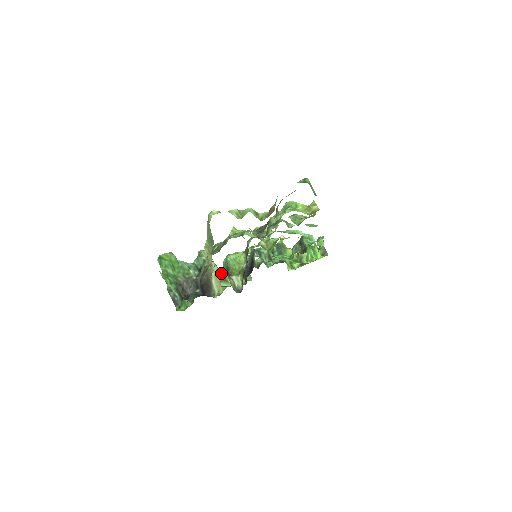
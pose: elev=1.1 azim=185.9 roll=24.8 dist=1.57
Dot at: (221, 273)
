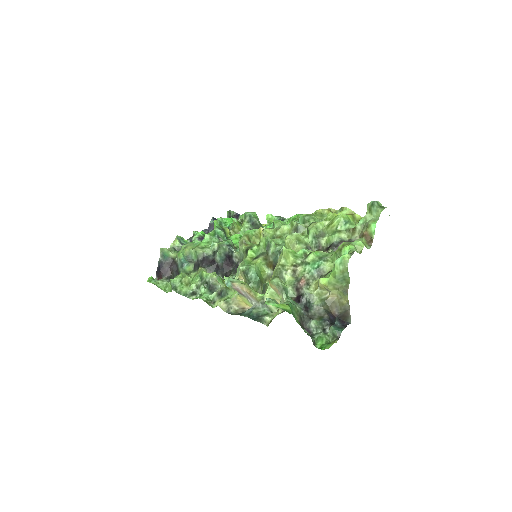
Dot at: (254, 288)
